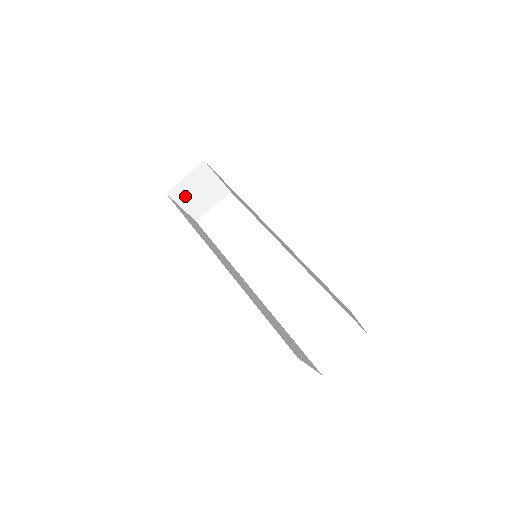
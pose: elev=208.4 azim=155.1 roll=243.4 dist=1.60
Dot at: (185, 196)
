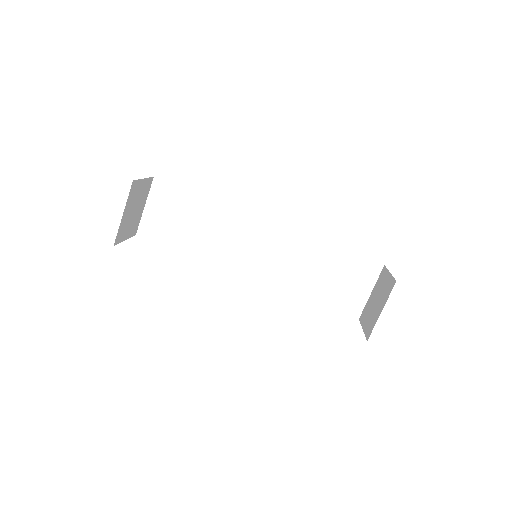
Dot at: (131, 201)
